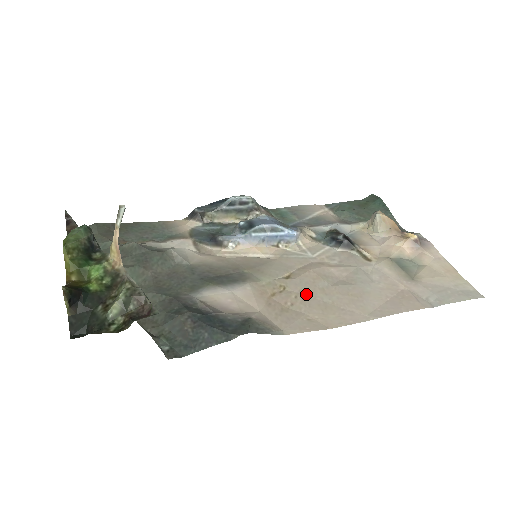
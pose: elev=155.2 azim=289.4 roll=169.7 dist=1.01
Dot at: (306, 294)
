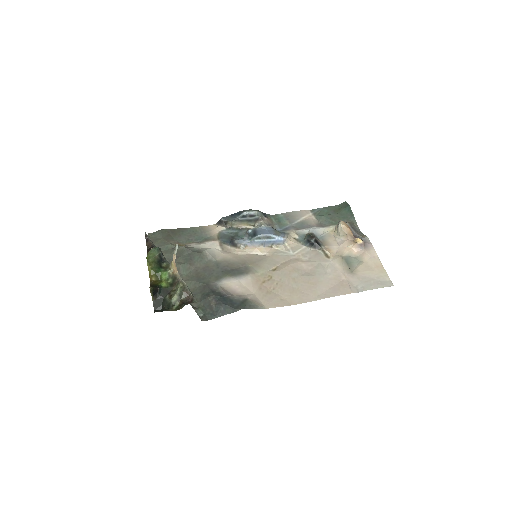
Dot at: (283, 282)
